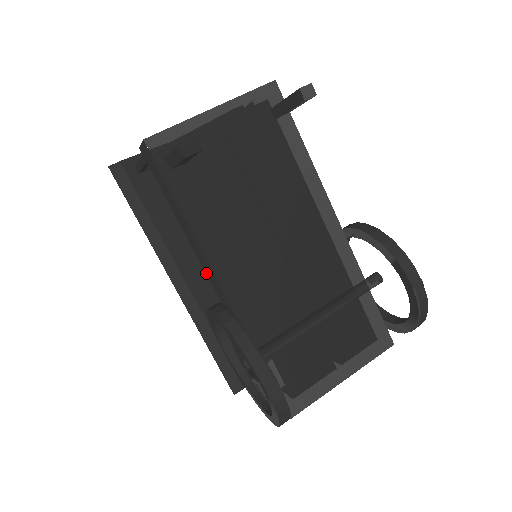
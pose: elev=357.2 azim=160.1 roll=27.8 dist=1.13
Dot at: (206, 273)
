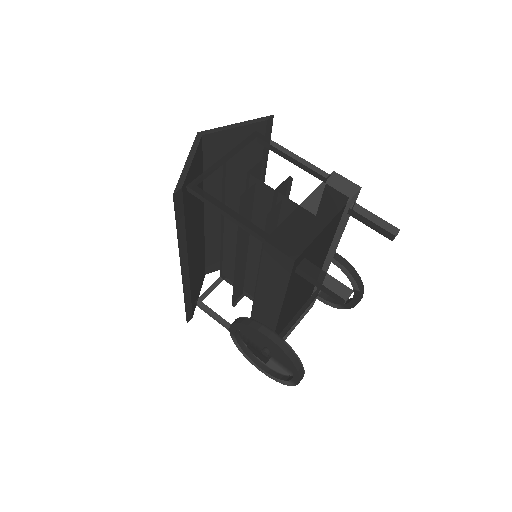
Dot at: (257, 303)
